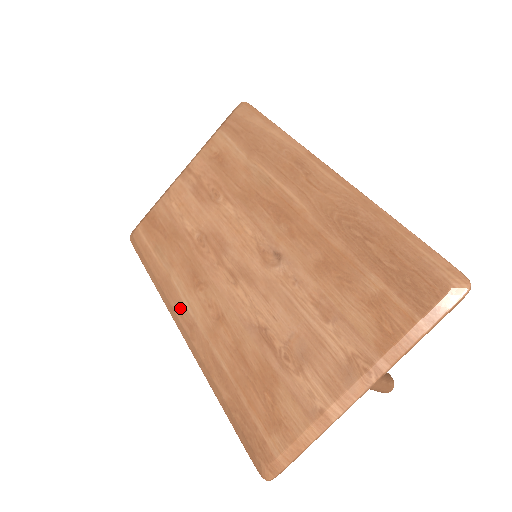
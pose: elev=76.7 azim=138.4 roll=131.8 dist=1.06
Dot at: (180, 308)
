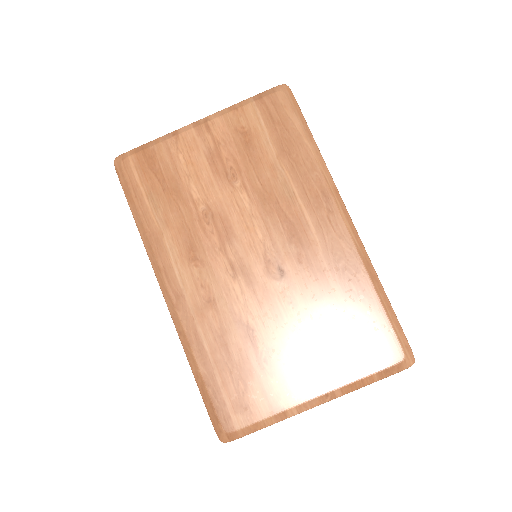
Dot at: (169, 273)
